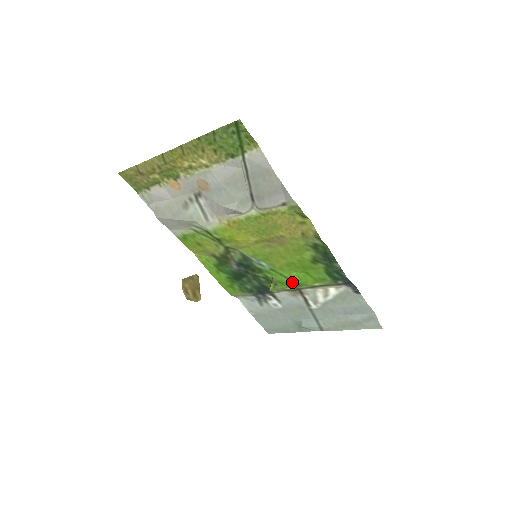
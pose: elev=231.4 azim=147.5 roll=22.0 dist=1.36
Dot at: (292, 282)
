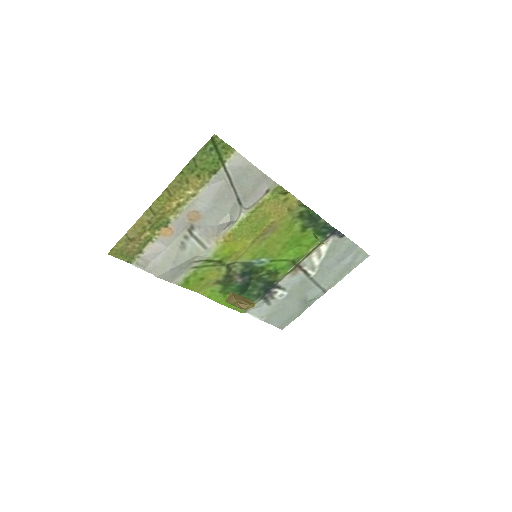
Dot at: (291, 261)
